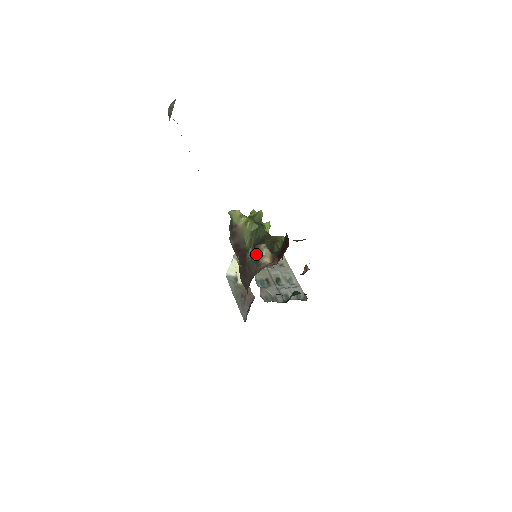
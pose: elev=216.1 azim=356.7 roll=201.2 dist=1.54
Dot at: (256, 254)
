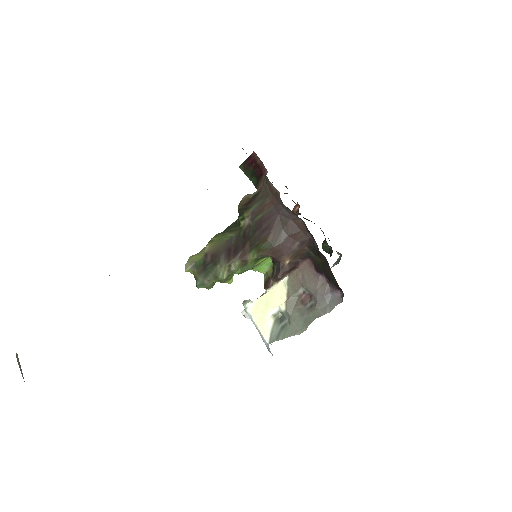
Dot at: (247, 202)
